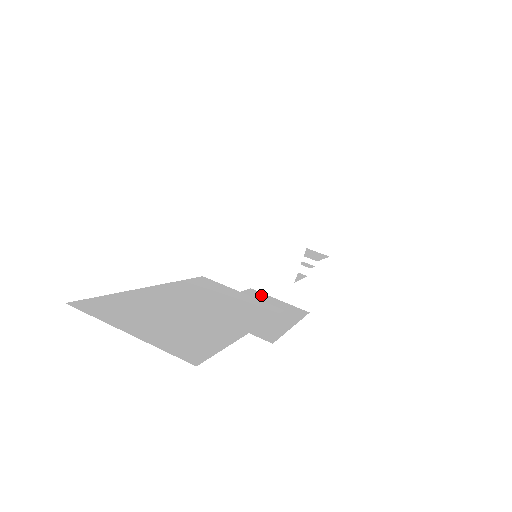
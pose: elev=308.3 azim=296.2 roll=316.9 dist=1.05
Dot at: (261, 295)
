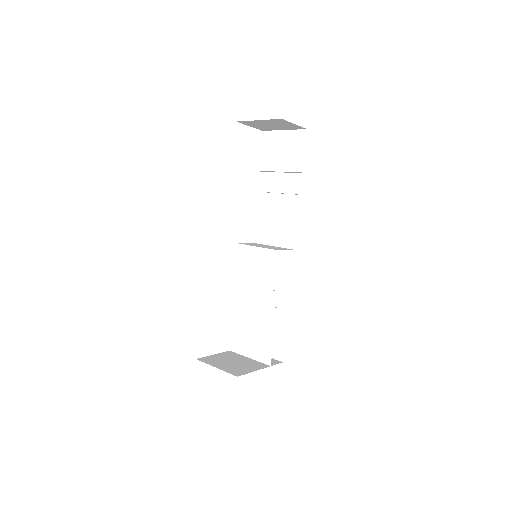
Dot at: occluded
